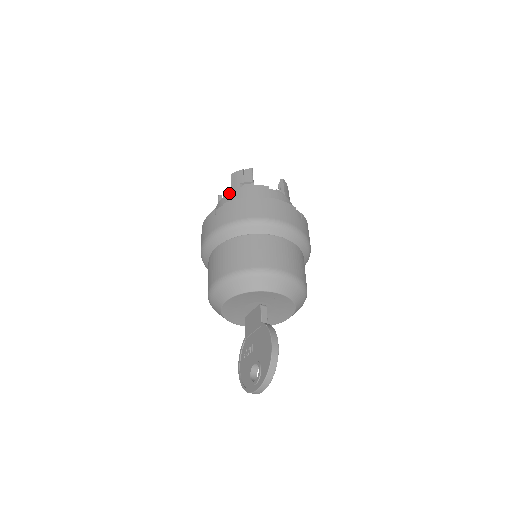
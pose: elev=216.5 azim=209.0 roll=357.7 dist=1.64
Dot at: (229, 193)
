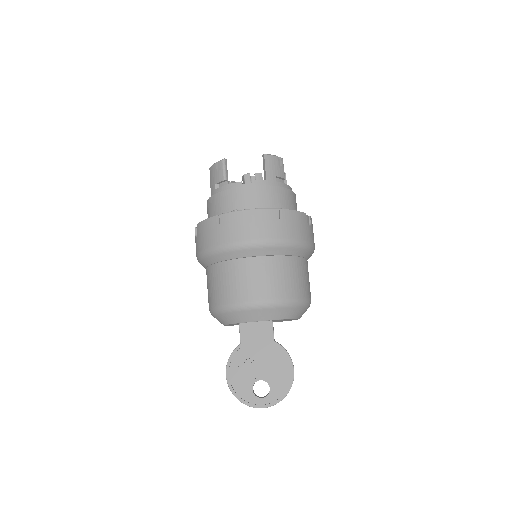
Dot at: (268, 185)
